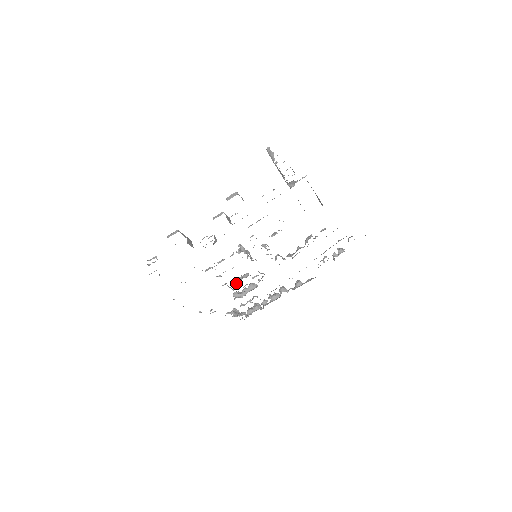
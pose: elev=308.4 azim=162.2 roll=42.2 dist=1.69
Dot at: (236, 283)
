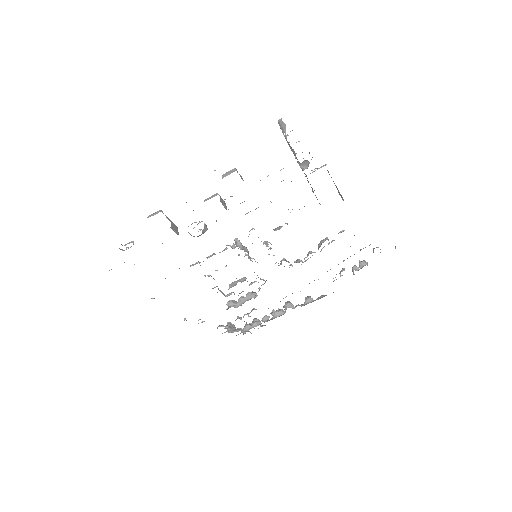
Dot at: occluded
